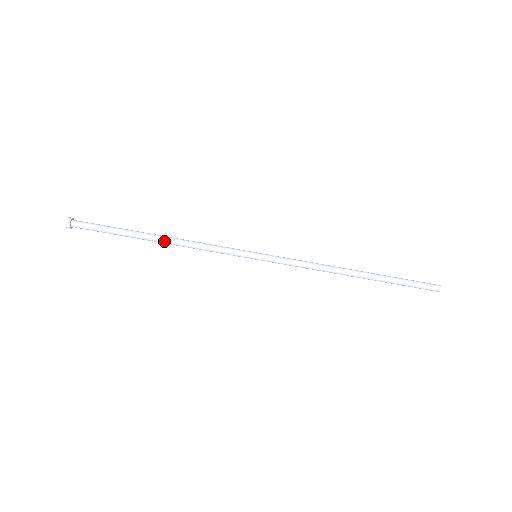
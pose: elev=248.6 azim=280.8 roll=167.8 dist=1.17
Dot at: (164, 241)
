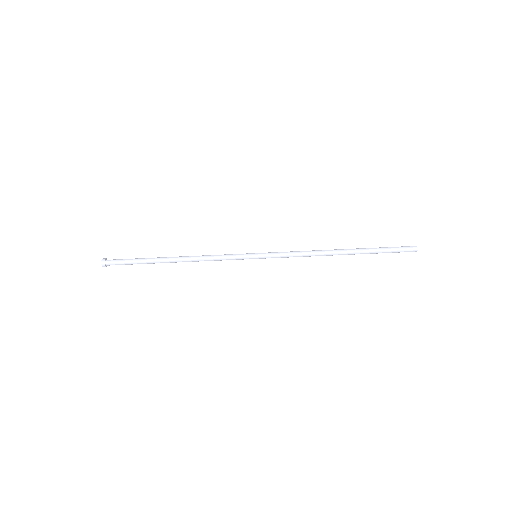
Dot at: occluded
